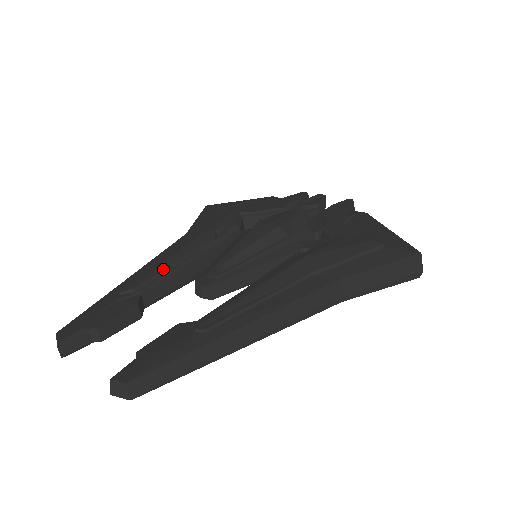
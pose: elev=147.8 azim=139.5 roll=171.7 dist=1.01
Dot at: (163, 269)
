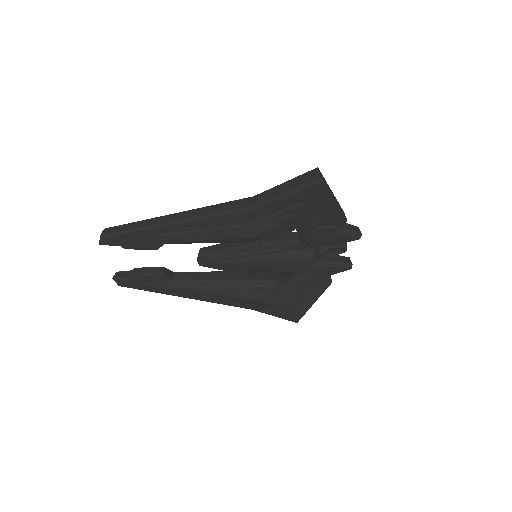
Dot at: occluded
